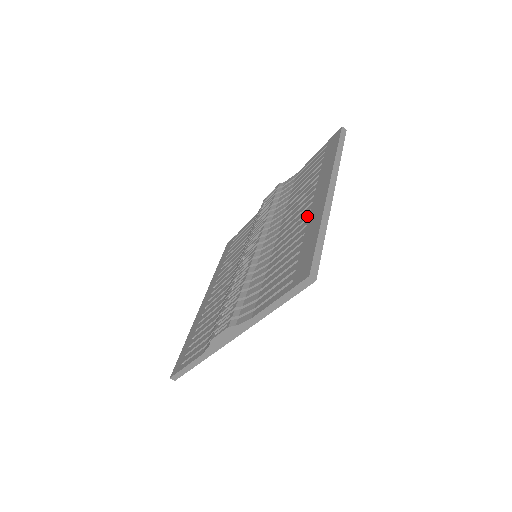
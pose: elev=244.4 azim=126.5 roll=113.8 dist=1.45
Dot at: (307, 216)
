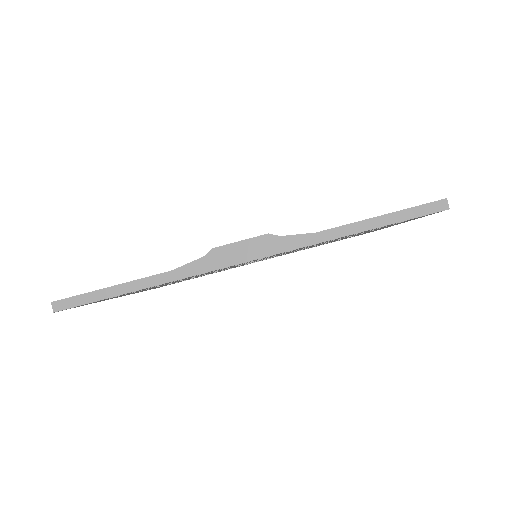
Dot at: occluded
